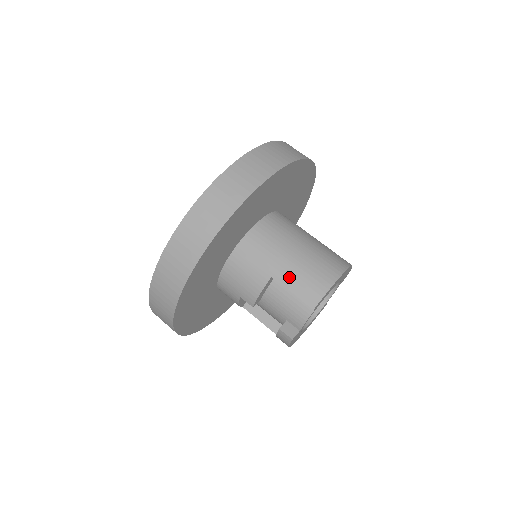
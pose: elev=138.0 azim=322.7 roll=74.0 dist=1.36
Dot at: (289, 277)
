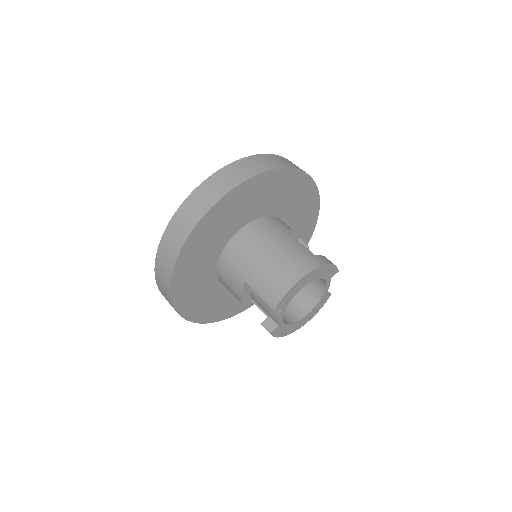
Dot at: (256, 281)
